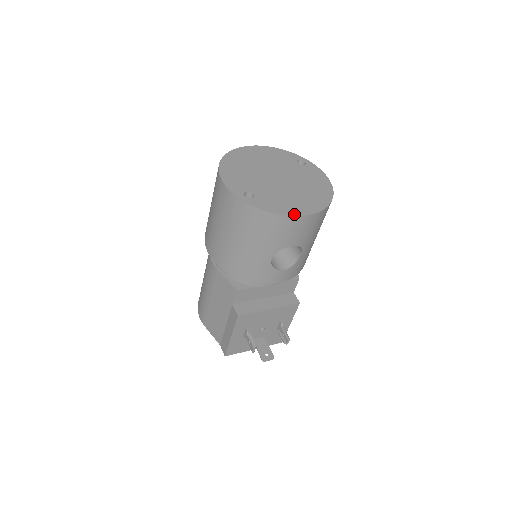
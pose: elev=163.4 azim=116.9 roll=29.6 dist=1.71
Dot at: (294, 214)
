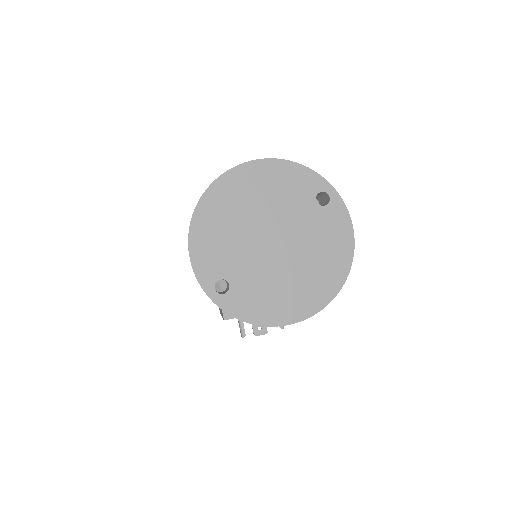
Dot at: (276, 323)
